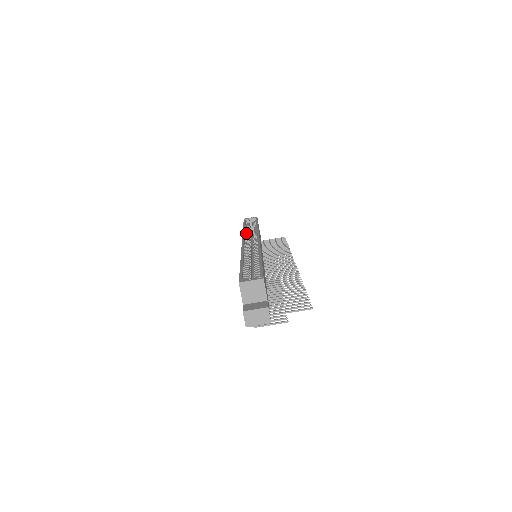
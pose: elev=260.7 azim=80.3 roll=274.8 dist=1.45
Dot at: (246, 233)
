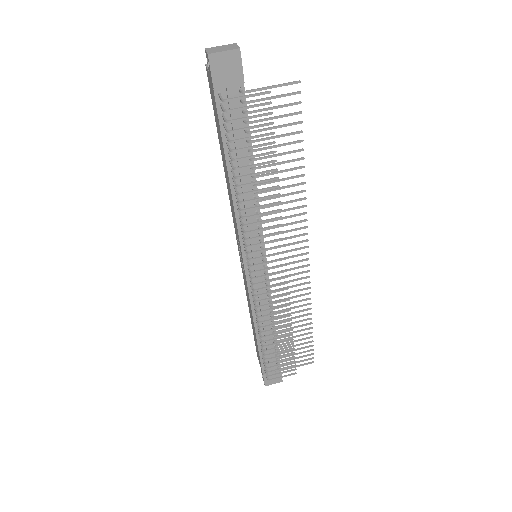
Dot at: occluded
